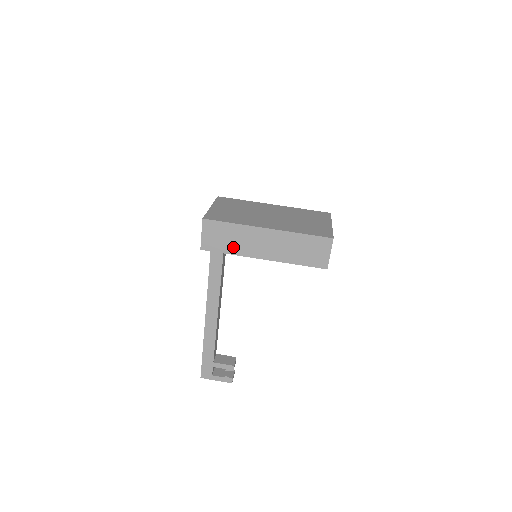
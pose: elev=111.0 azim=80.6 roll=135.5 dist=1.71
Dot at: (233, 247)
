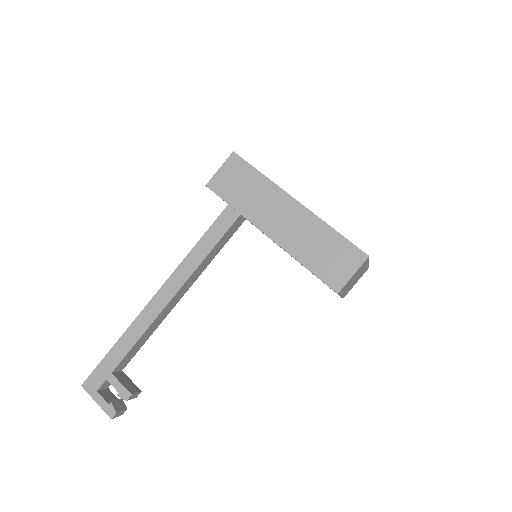
Dot at: (244, 202)
